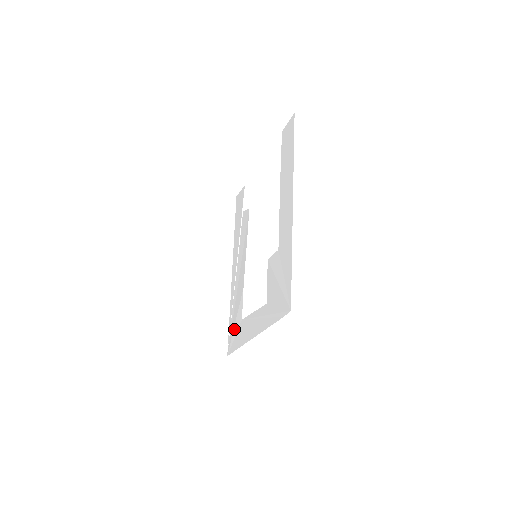
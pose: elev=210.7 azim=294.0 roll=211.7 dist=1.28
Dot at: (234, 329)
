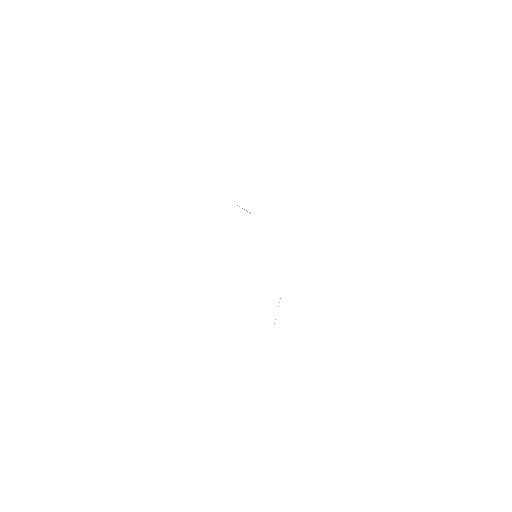
Dot at: occluded
